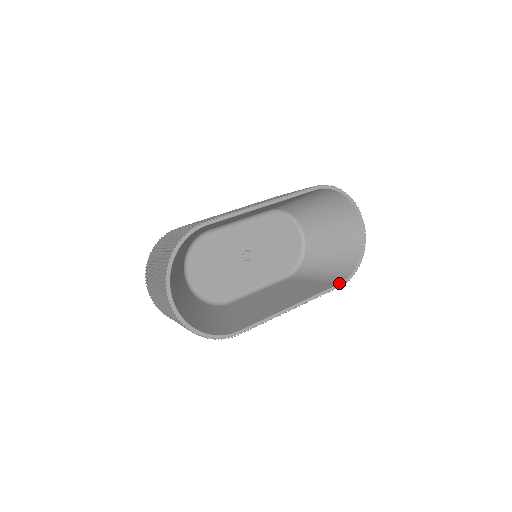
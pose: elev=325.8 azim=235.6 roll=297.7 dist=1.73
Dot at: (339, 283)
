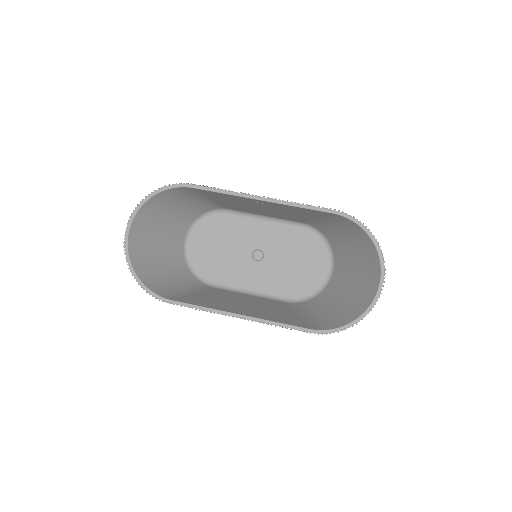
Dot at: (311, 328)
